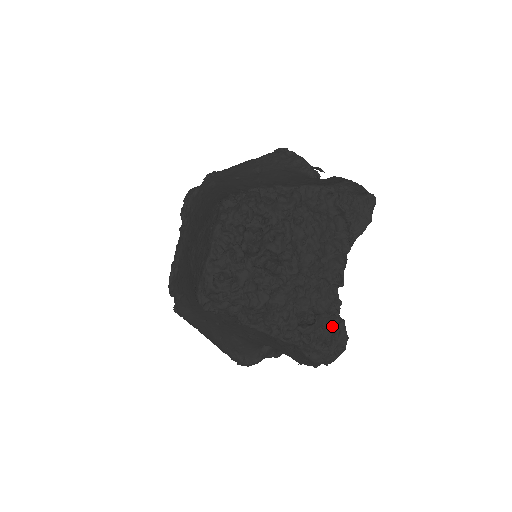
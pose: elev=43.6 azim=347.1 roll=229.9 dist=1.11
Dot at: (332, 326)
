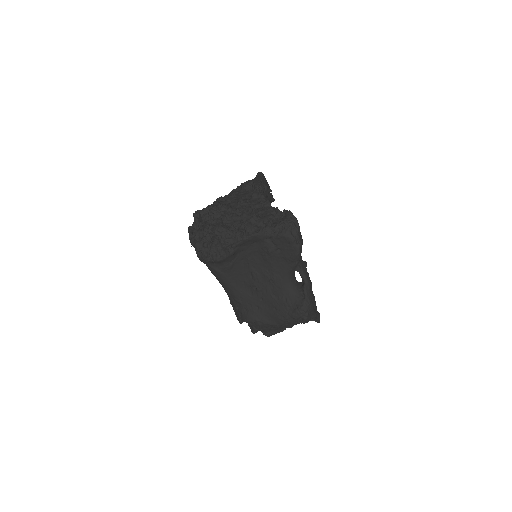
Dot at: (281, 217)
